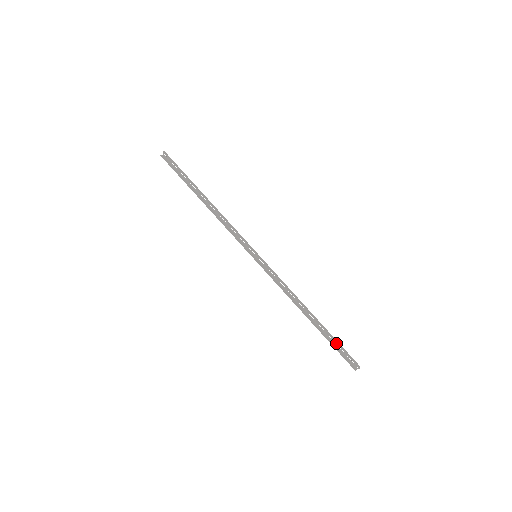
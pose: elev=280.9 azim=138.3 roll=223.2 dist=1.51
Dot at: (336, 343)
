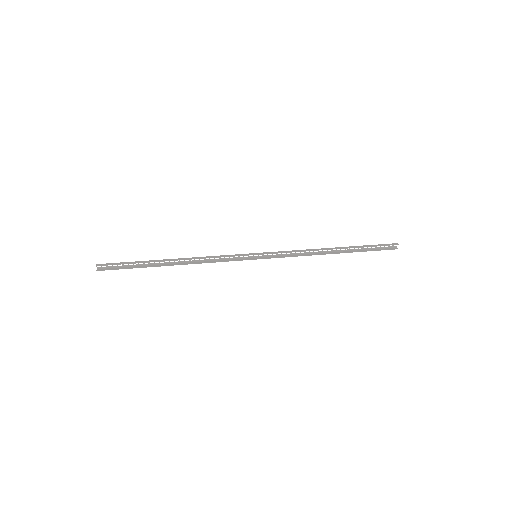
Dot at: occluded
